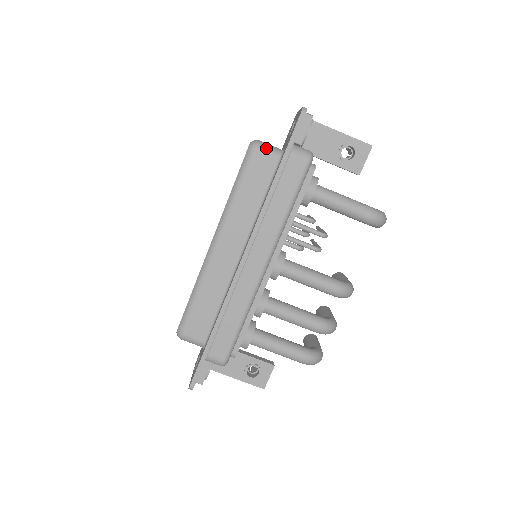
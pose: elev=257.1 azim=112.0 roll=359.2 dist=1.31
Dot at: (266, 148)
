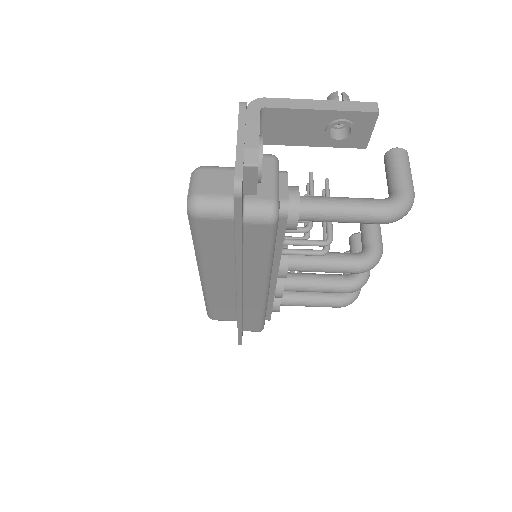
Dot at: (210, 211)
